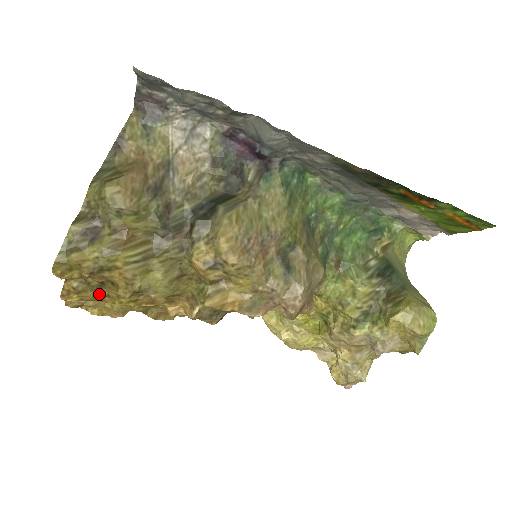
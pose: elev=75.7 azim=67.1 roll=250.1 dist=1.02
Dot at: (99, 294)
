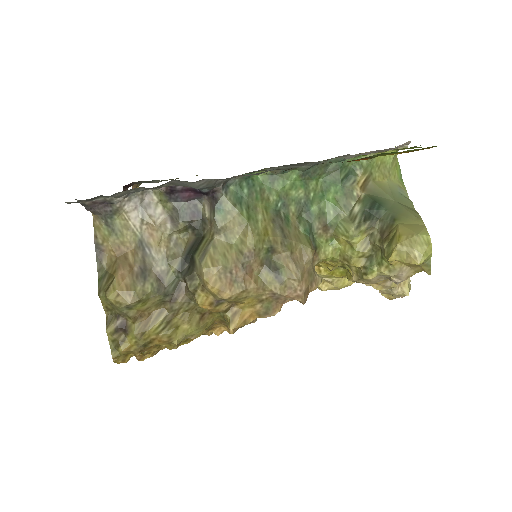
Dot at: (161, 346)
